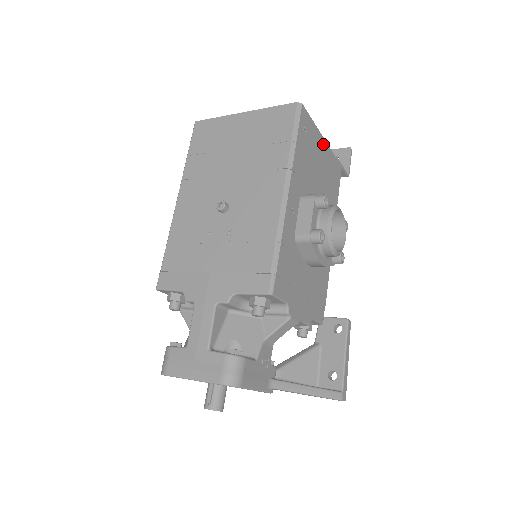
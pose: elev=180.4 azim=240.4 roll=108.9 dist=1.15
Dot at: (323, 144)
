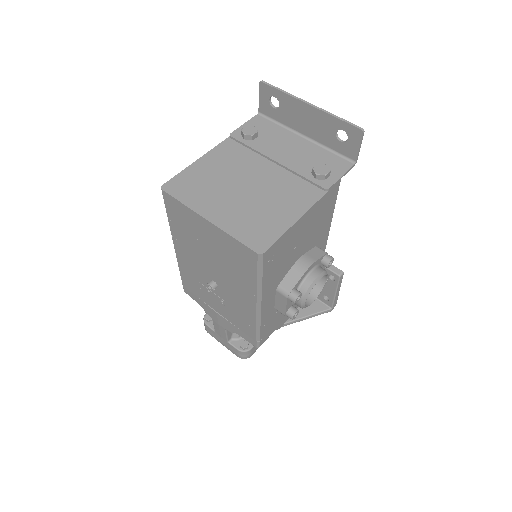
Dot at: (304, 218)
